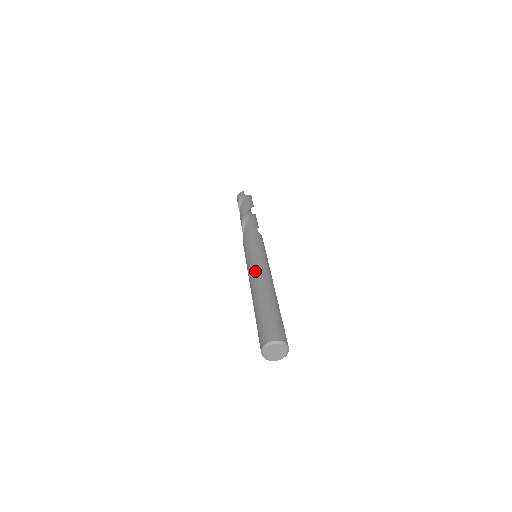
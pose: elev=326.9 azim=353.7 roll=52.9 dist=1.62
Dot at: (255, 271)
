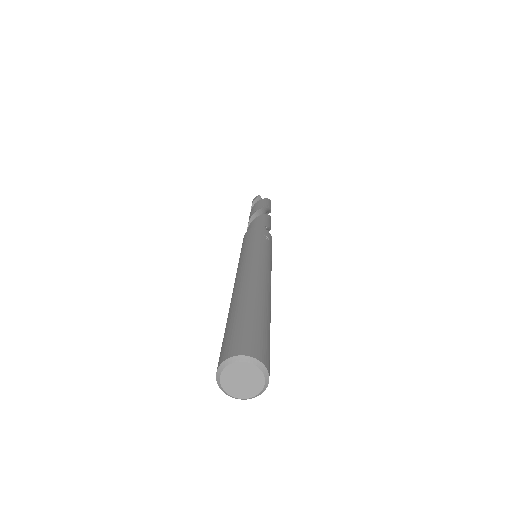
Dot at: (242, 267)
